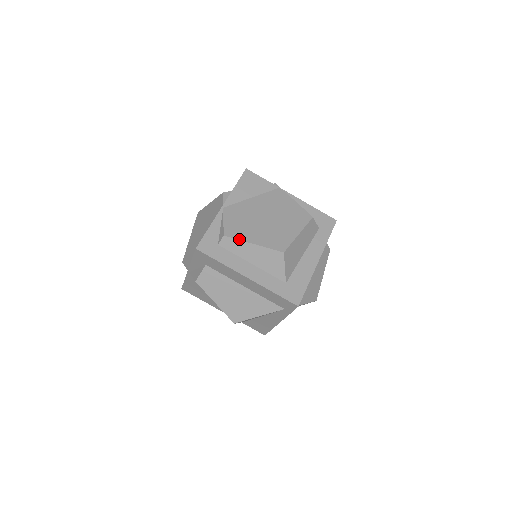
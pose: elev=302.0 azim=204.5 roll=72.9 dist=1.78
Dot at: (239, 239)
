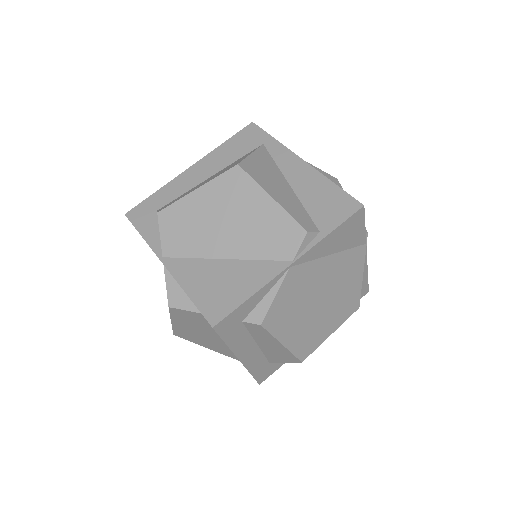
Dot at: (274, 335)
